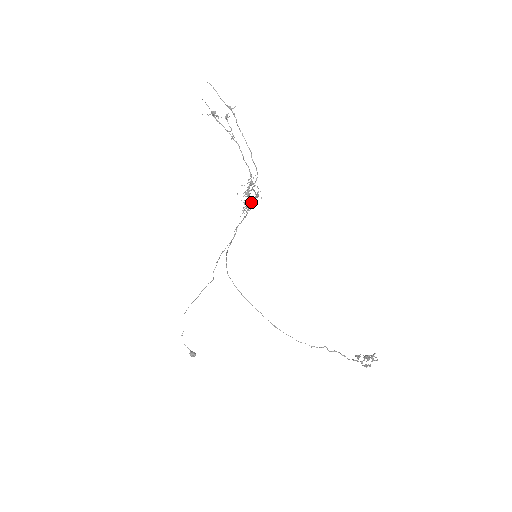
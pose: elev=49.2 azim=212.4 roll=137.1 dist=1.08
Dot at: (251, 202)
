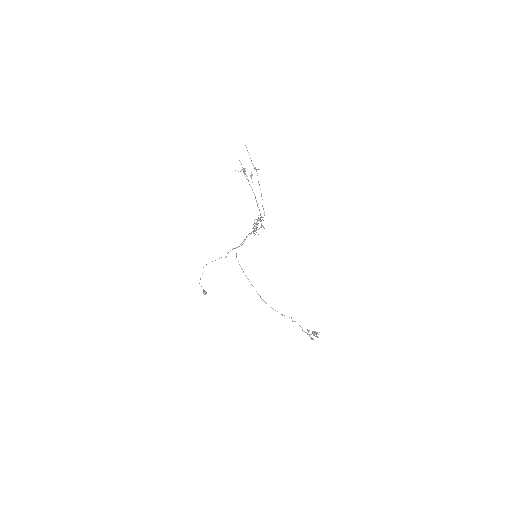
Dot at: (258, 229)
